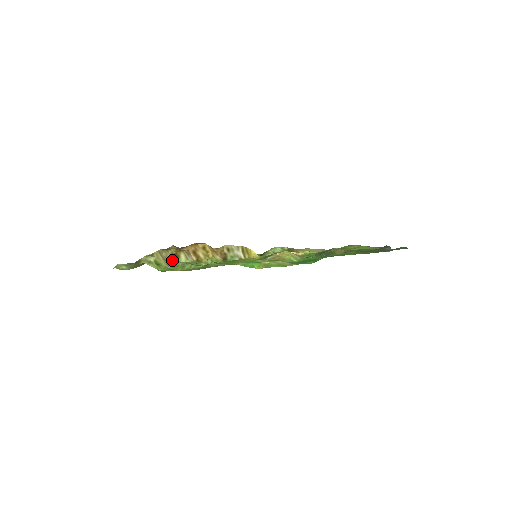
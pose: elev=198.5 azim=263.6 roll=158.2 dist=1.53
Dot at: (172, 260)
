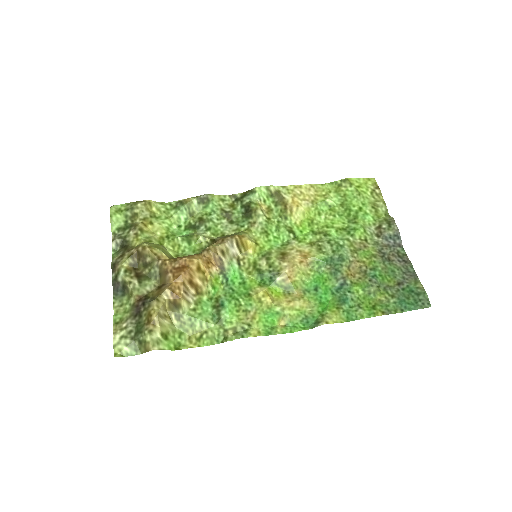
Dot at: (173, 311)
